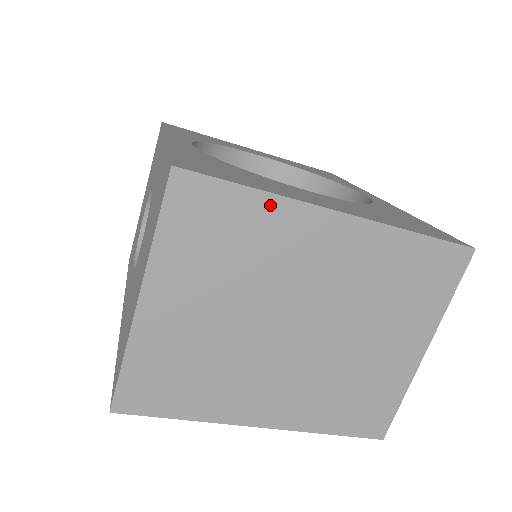
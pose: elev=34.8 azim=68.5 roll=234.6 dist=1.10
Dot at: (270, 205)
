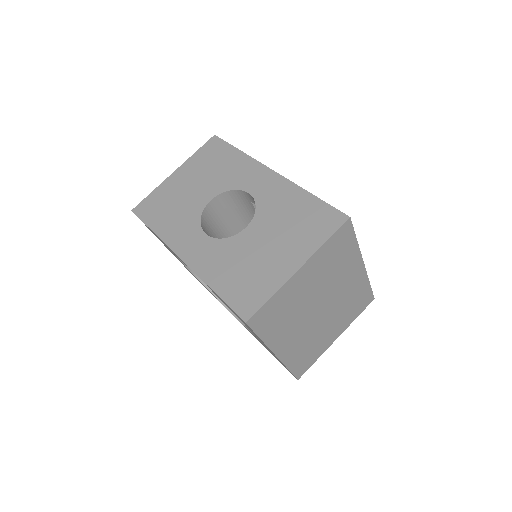
Dot at: (355, 250)
